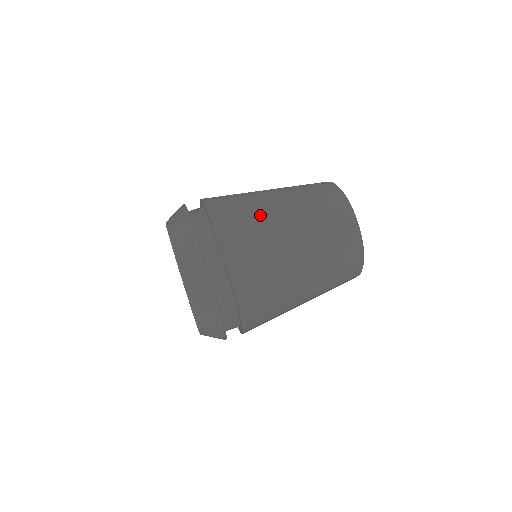
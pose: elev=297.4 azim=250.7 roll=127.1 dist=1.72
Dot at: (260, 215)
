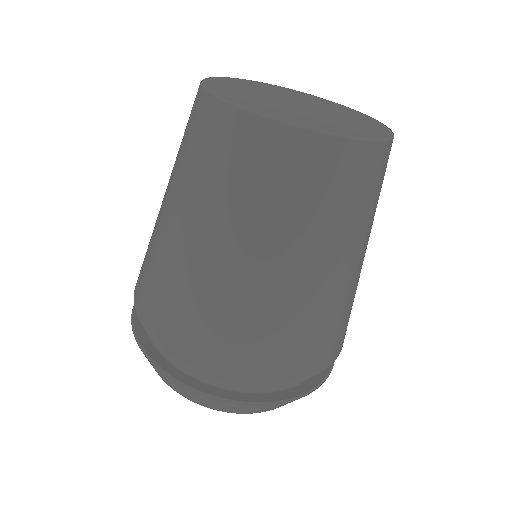
Dot at: (189, 282)
